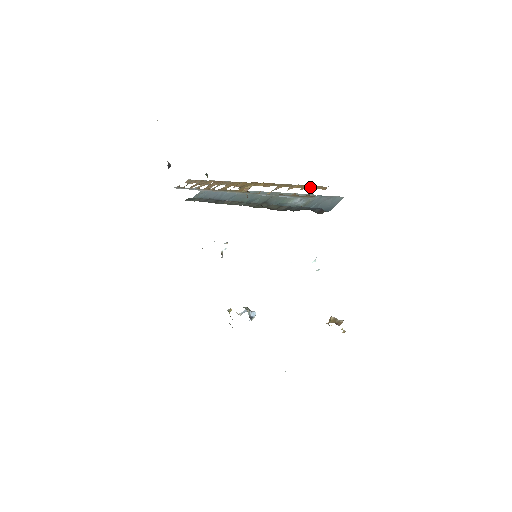
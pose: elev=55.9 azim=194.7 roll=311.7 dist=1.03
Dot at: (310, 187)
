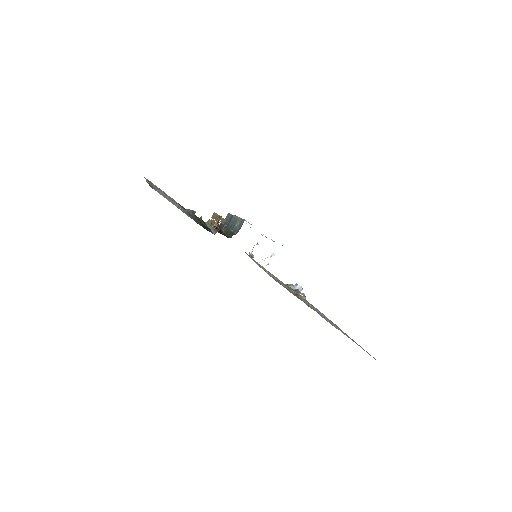
Dot at: (224, 221)
